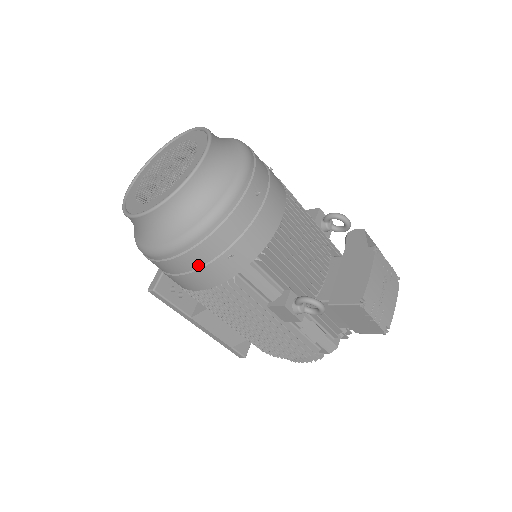
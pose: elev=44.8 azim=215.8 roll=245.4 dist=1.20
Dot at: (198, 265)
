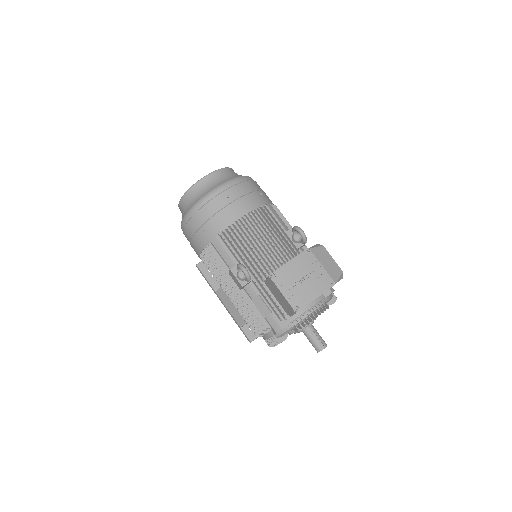
Dot at: (193, 234)
